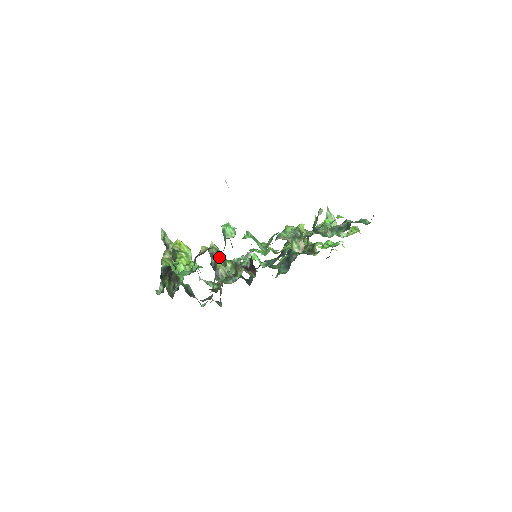
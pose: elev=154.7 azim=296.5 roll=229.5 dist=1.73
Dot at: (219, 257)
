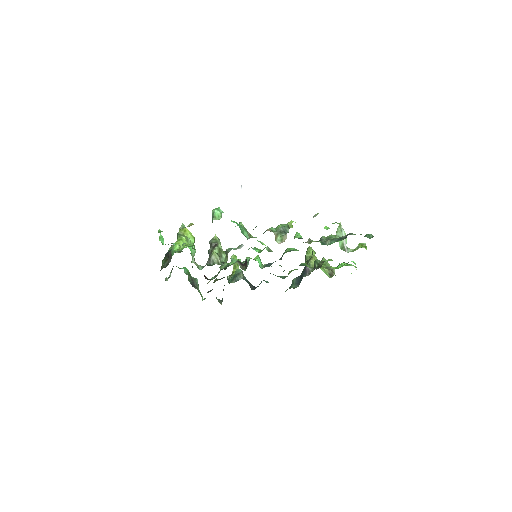
Dot at: (216, 247)
